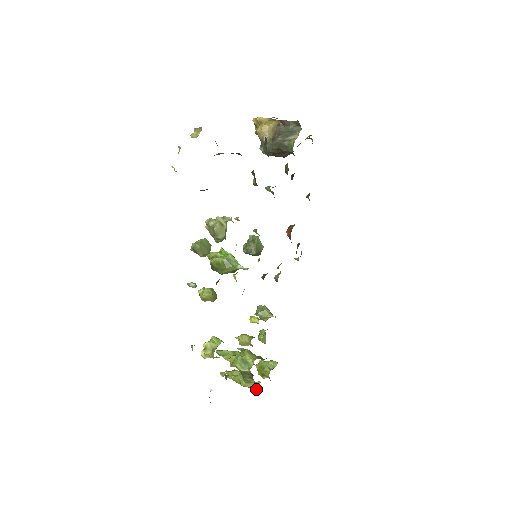
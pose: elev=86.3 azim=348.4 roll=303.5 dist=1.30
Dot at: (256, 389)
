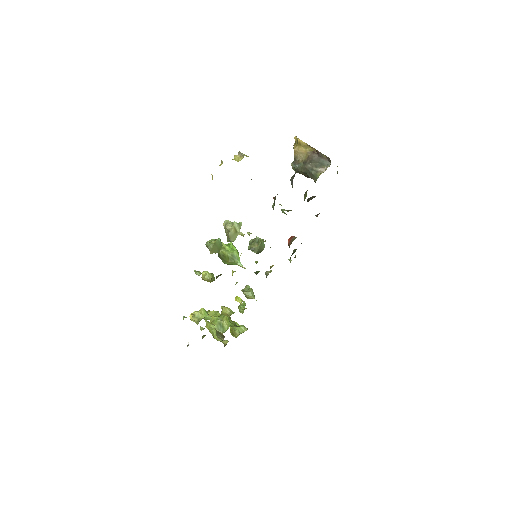
Dot at: (224, 344)
